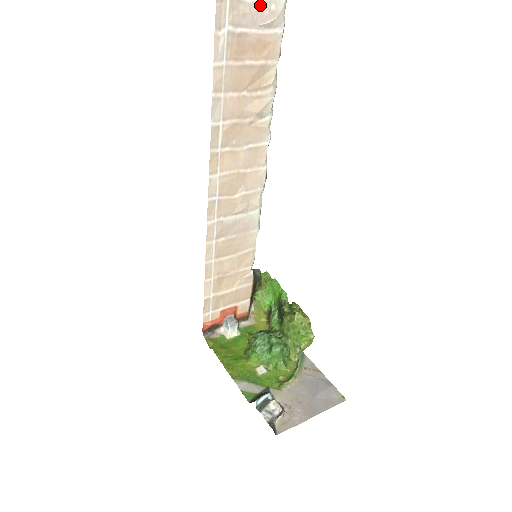
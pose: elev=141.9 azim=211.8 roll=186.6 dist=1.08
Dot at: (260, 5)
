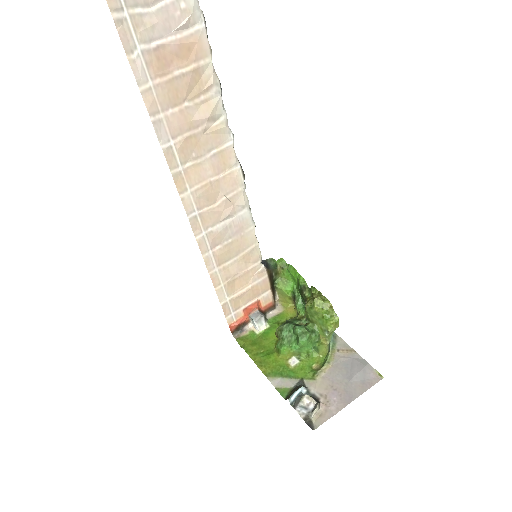
Dot at: (167, 9)
